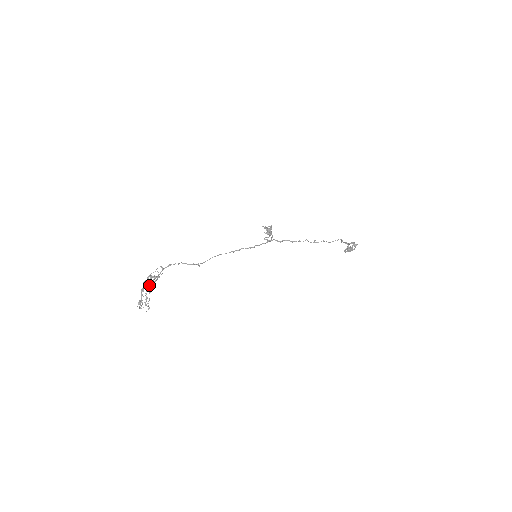
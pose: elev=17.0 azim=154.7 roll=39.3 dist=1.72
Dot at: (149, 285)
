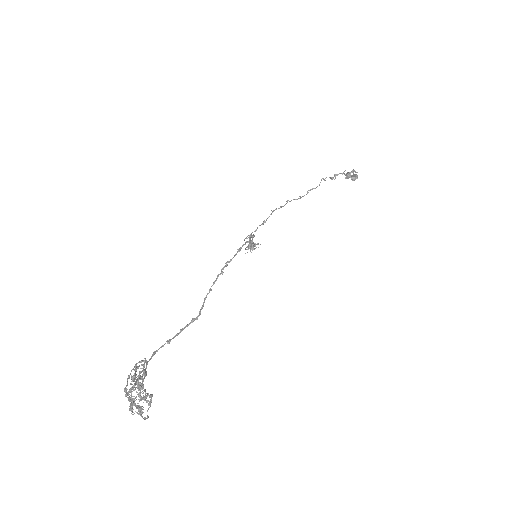
Dot at: (131, 381)
